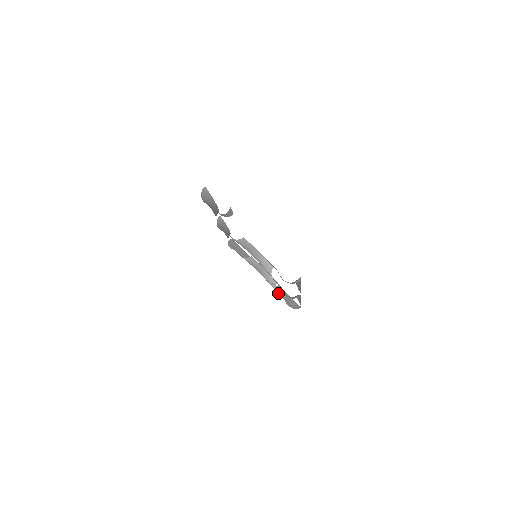
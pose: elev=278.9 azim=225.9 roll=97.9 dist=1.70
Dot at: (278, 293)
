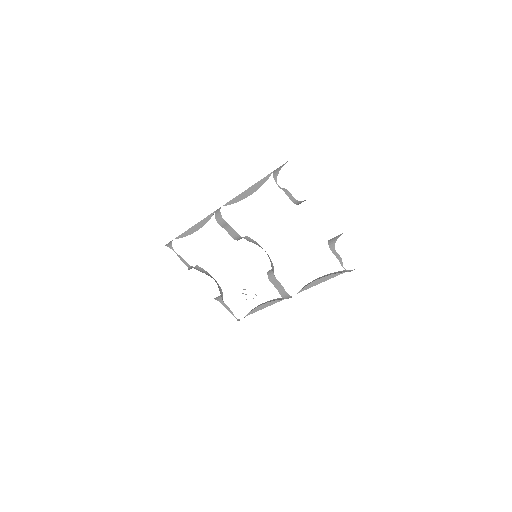
Dot at: (223, 305)
